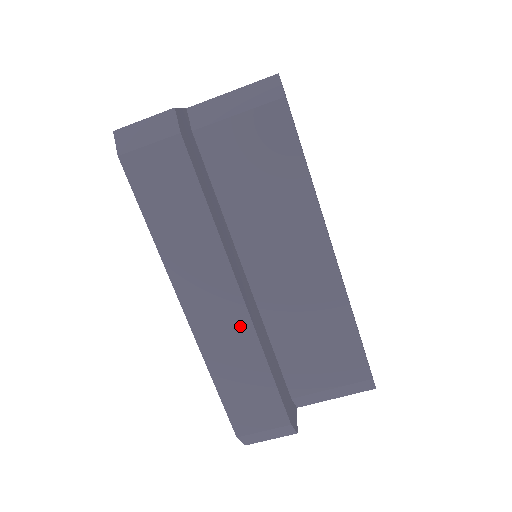
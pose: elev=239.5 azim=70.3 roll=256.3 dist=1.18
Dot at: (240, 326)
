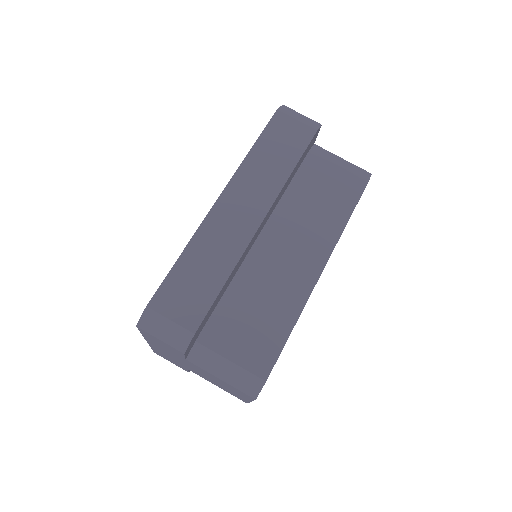
Dot at: (240, 238)
